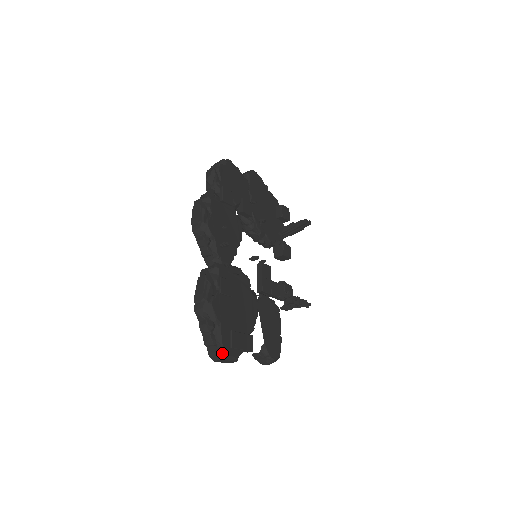
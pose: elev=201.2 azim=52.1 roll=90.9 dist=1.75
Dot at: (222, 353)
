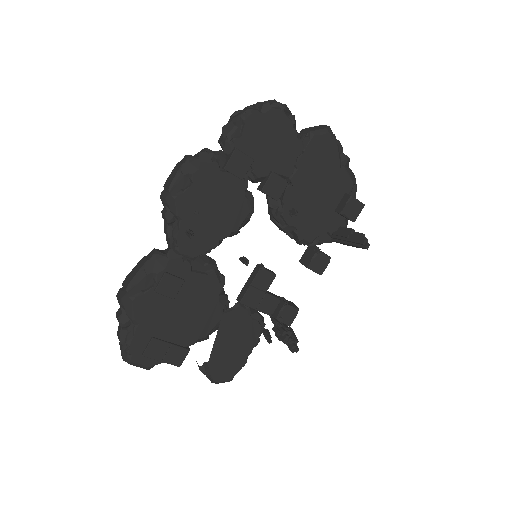
Dot at: (126, 356)
